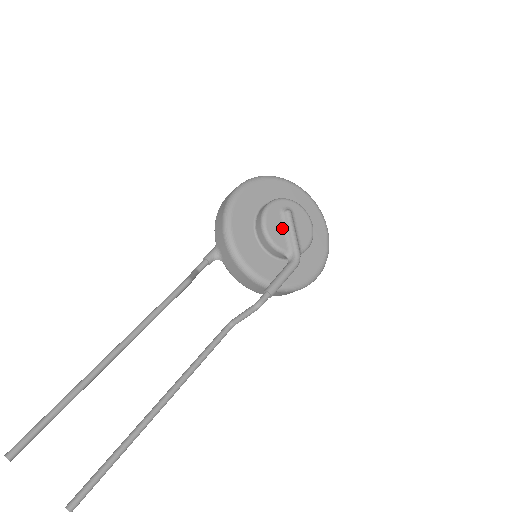
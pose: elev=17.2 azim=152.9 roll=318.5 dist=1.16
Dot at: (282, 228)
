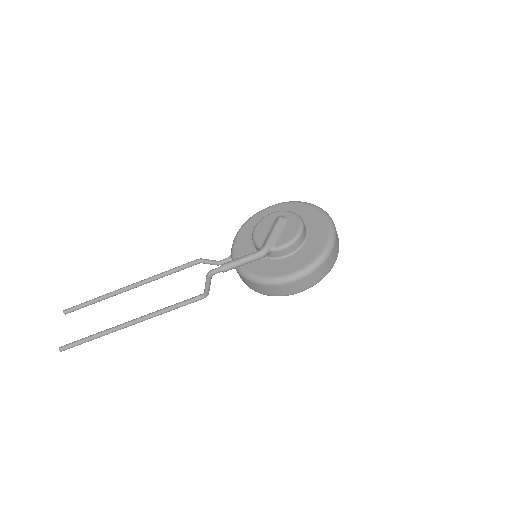
Dot at: (269, 229)
